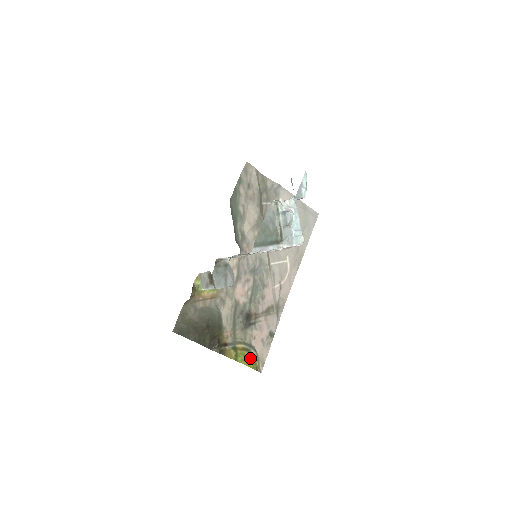
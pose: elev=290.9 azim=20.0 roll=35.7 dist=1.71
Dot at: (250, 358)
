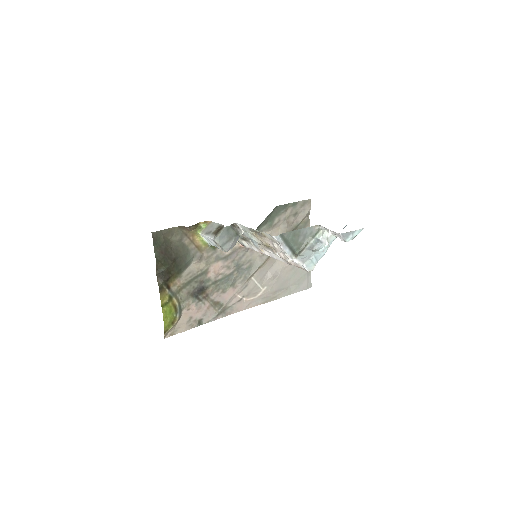
Dot at: (171, 318)
